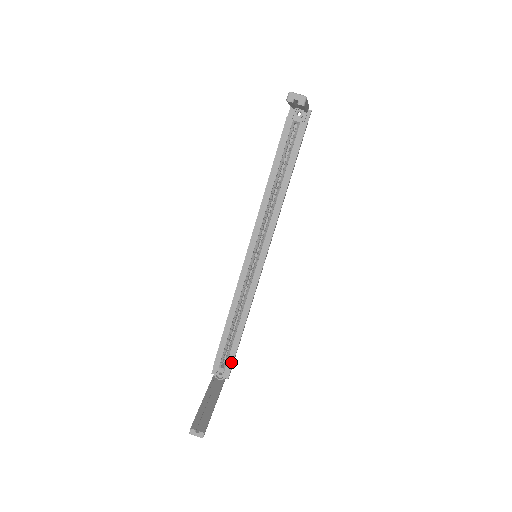
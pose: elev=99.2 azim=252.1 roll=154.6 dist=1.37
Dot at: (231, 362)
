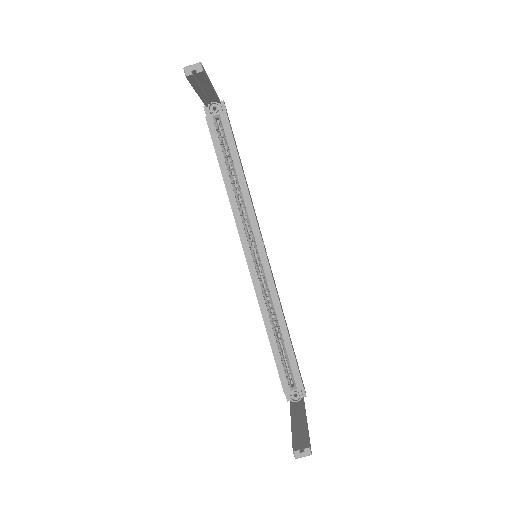
Dot at: (298, 375)
